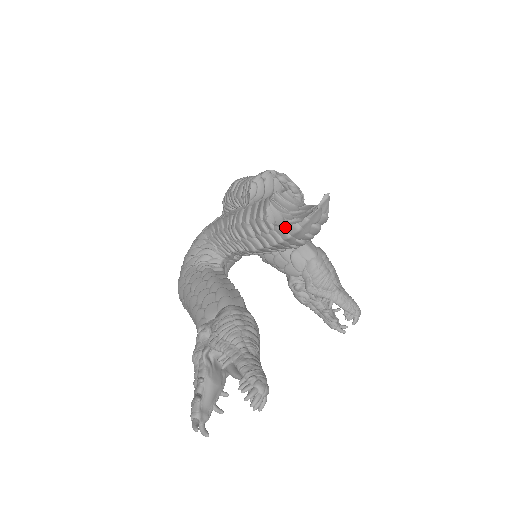
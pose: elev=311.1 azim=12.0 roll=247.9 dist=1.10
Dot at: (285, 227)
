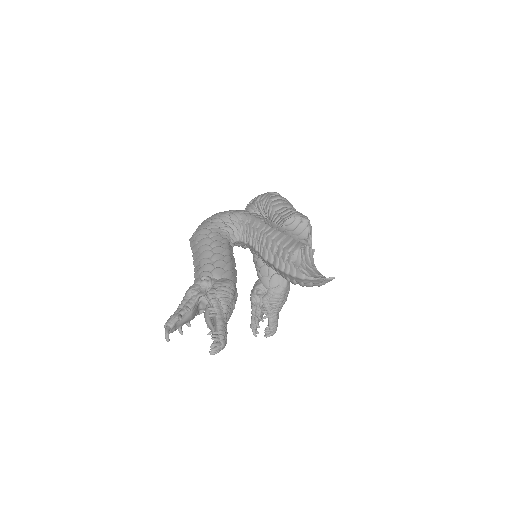
Dot at: (298, 270)
